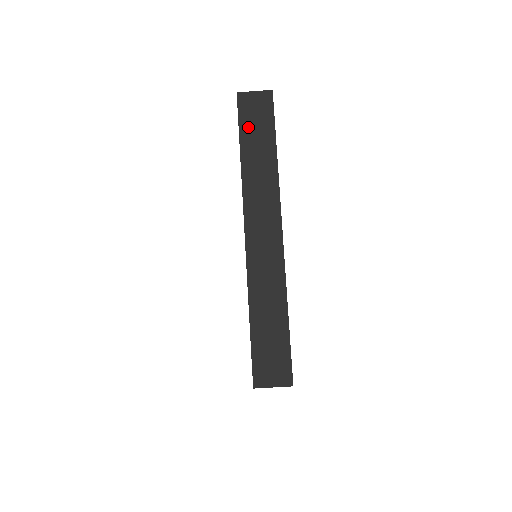
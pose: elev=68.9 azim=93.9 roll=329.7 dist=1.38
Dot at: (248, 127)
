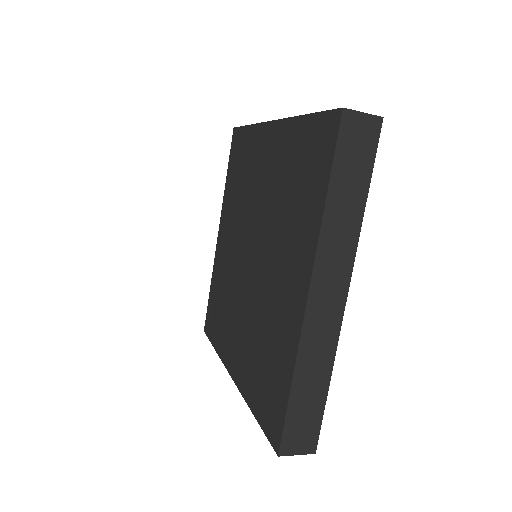
Dot at: (344, 161)
